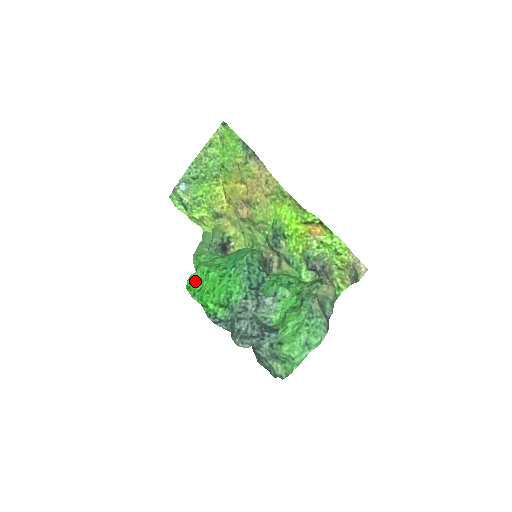
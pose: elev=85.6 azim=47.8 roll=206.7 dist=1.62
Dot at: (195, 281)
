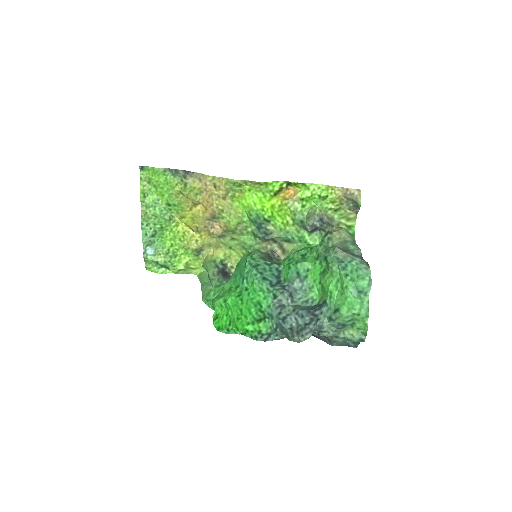
Dot at: (220, 319)
